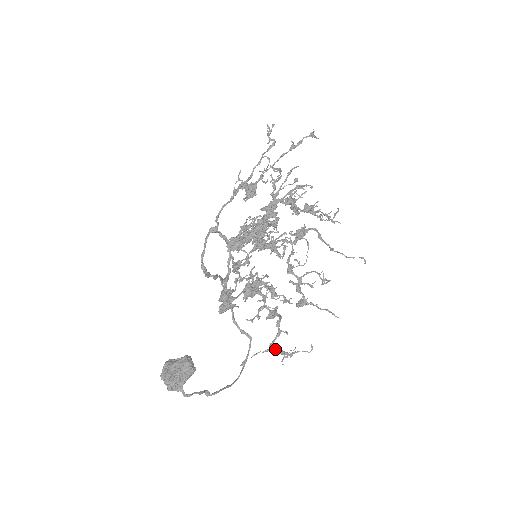
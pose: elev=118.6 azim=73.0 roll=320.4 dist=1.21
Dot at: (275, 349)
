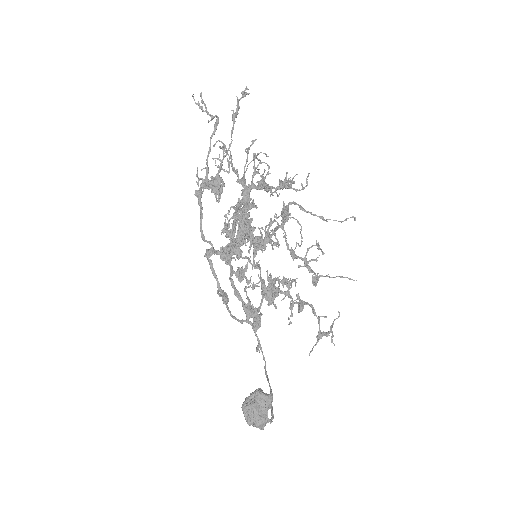
Dot at: occluded
